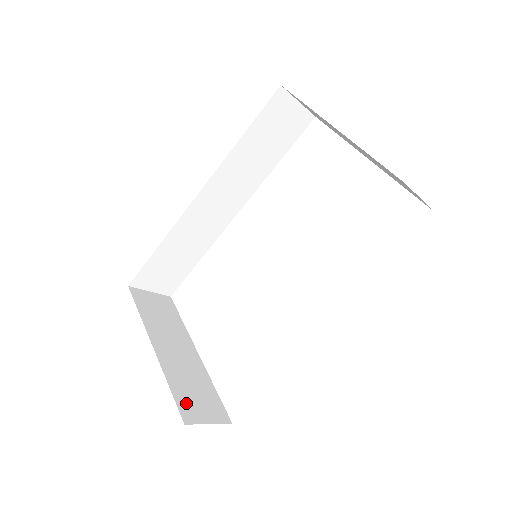
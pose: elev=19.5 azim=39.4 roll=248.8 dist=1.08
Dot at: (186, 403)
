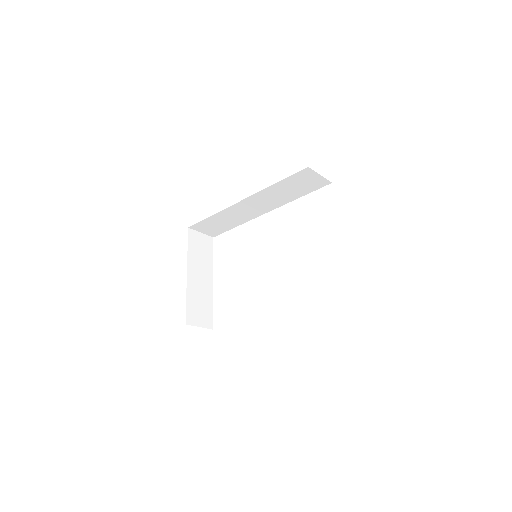
Dot at: (192, 312)
